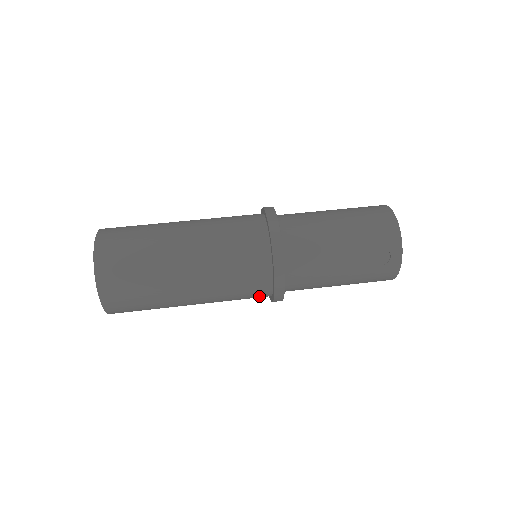
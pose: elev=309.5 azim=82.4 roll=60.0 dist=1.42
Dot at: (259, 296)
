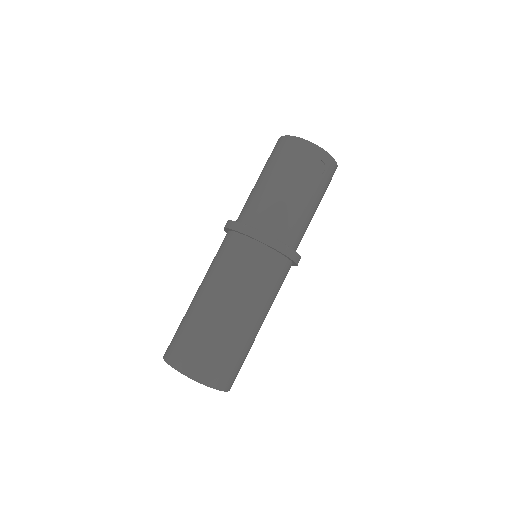
Dot at: (287, 273)
